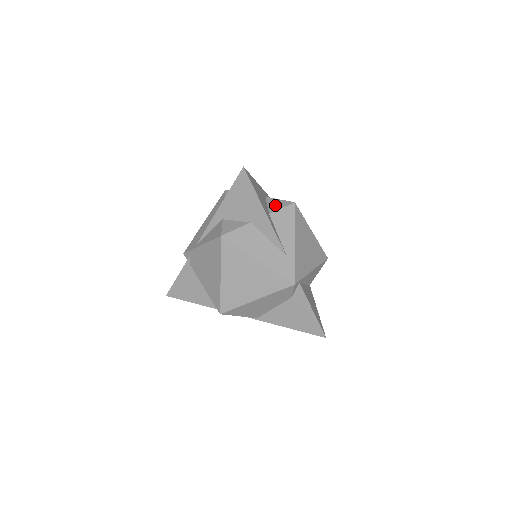
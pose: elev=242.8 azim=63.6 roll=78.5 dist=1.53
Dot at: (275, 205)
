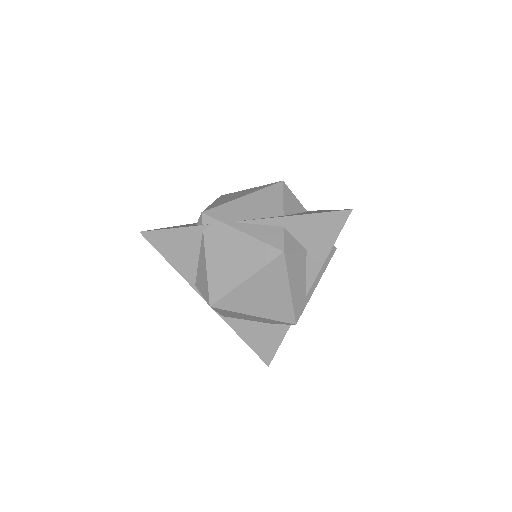
Dot at: occluded
